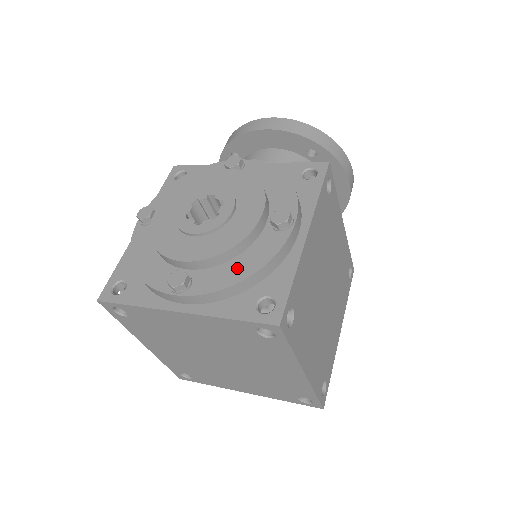
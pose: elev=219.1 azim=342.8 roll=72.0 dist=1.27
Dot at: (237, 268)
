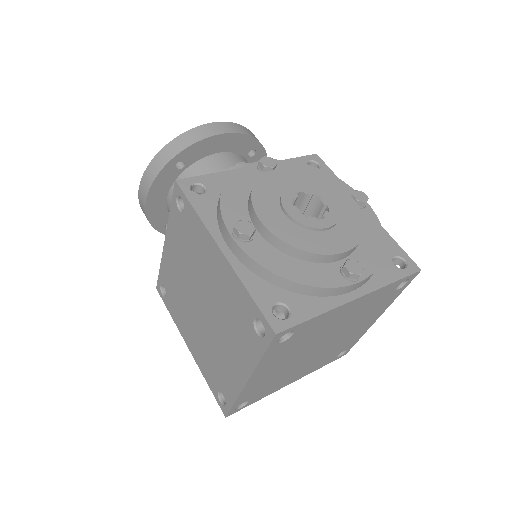
Dot at: (371, 243)
